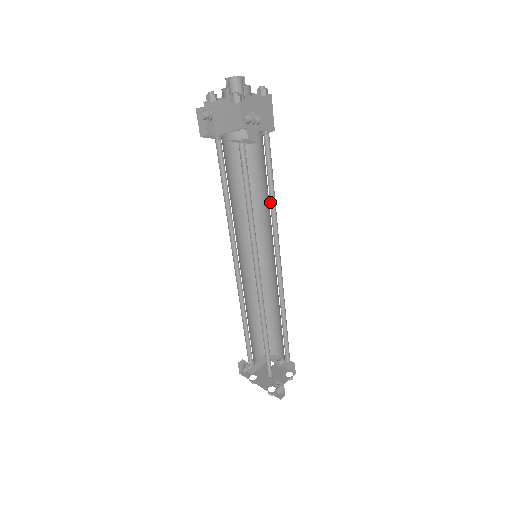
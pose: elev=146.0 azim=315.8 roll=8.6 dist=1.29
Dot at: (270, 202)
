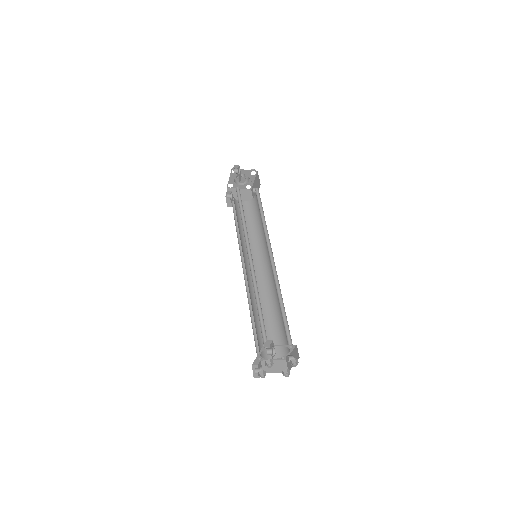
Dot at: (262, 221)
